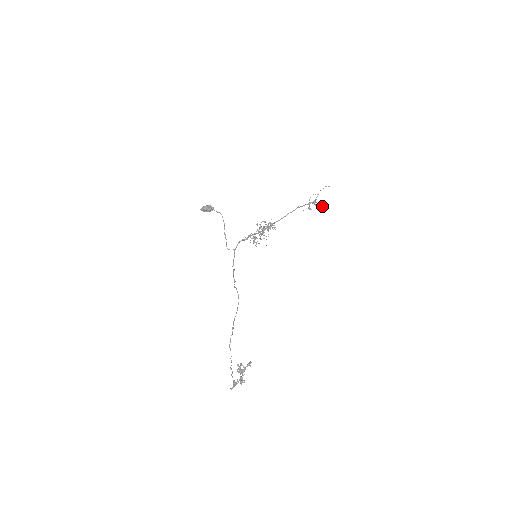
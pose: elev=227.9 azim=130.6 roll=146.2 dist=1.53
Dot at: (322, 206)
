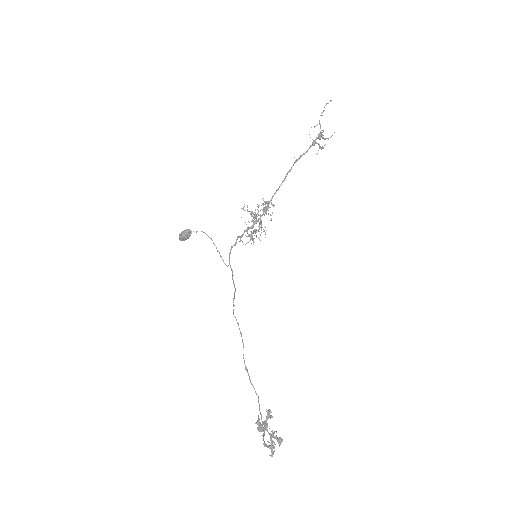
Dot at: occluded
